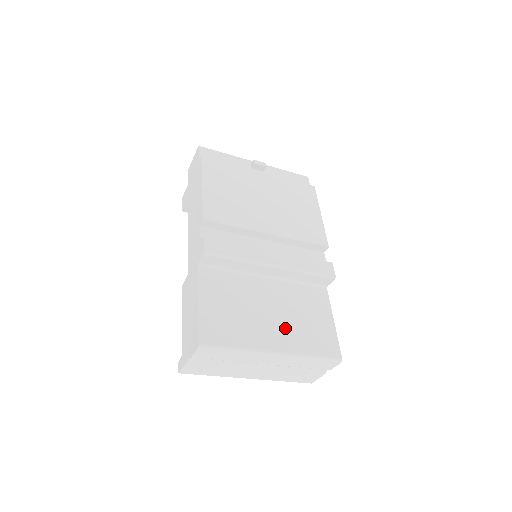
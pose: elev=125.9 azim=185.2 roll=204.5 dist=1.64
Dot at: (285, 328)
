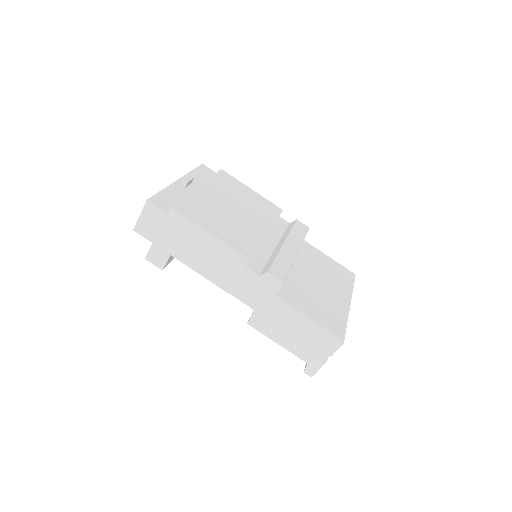
Dot at: (333, 285)
